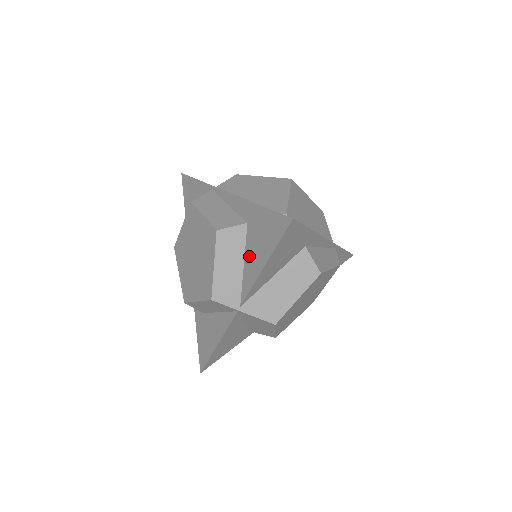
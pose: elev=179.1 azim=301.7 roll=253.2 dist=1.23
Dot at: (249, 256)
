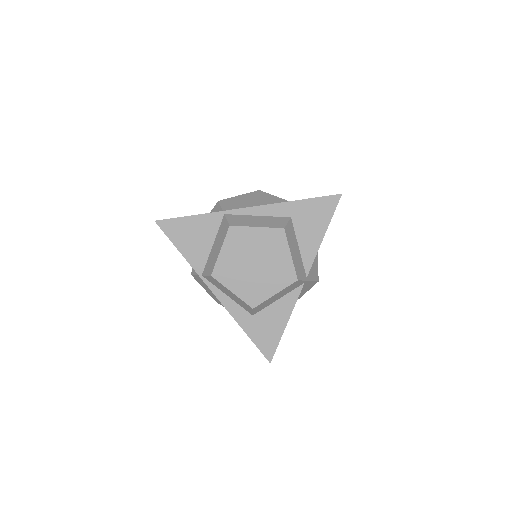
Dot at: (303, 238)
